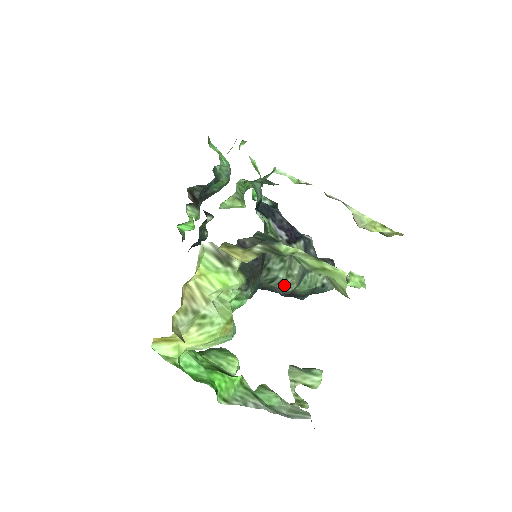
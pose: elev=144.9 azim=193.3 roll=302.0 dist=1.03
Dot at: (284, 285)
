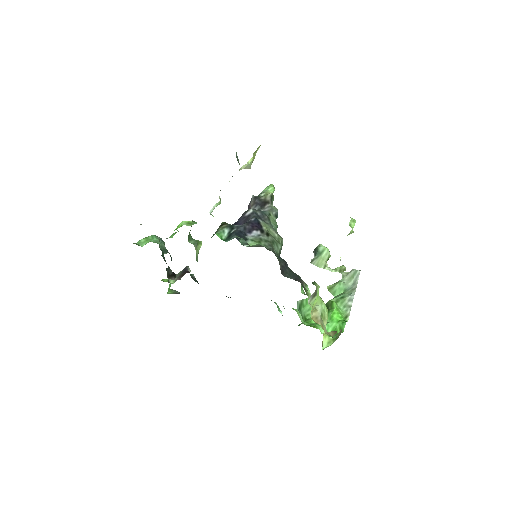
Dot at: (281, 247)
